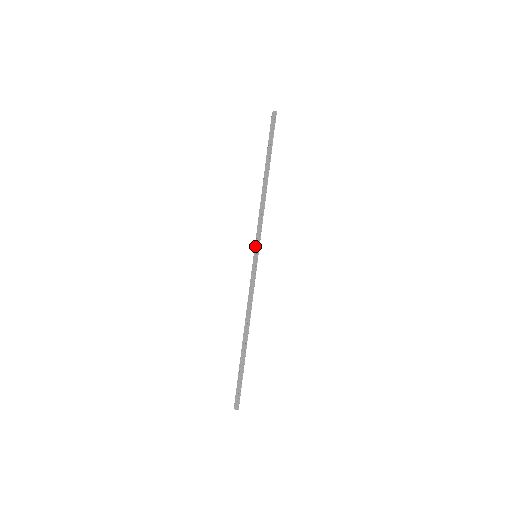
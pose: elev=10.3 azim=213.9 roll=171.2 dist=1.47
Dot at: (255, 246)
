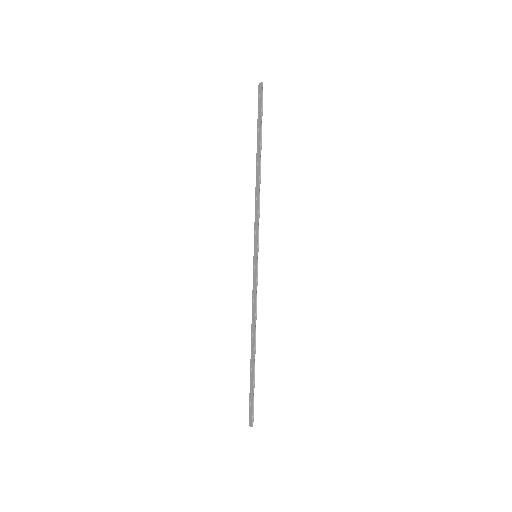
Dot at: (254, 245)
